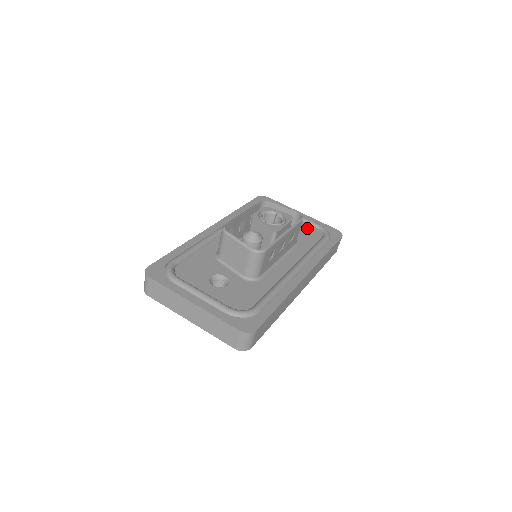
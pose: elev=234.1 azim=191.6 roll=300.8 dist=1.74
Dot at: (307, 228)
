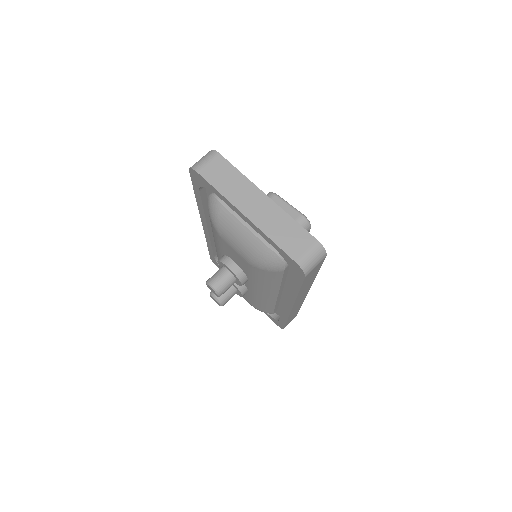
Dot at: occluded
